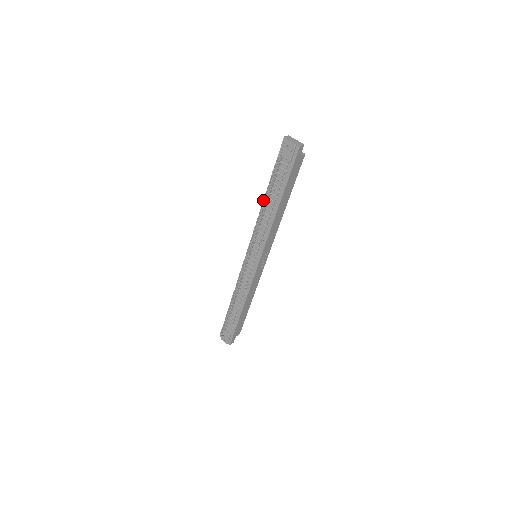
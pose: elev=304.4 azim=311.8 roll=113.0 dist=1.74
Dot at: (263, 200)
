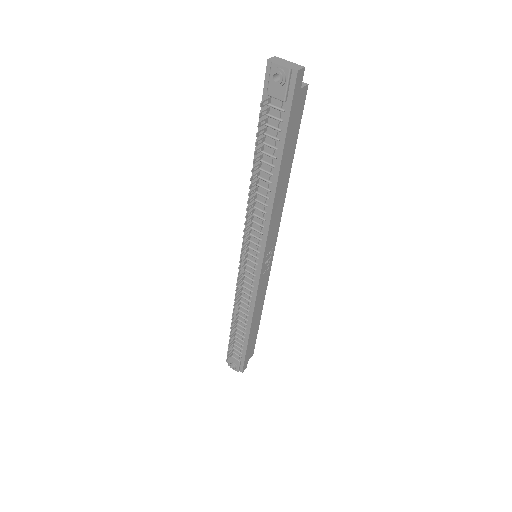
Dot at: occluded
